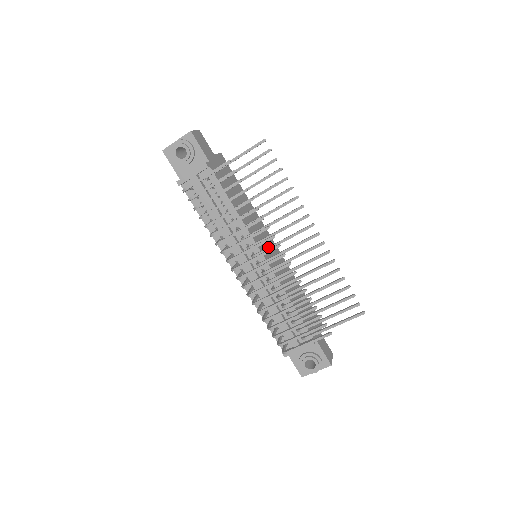
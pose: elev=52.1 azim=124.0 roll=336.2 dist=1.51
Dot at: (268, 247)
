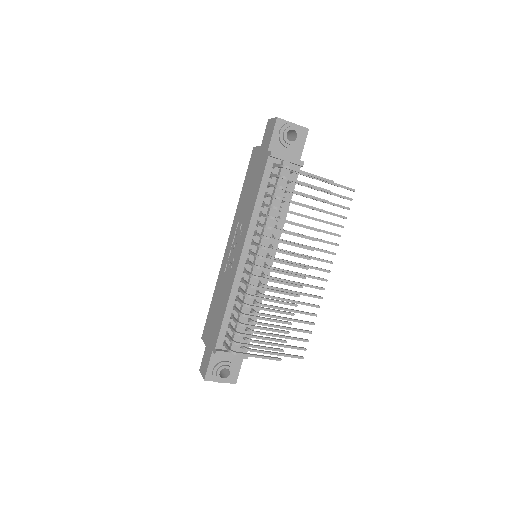
Dot at: (290, 261)
